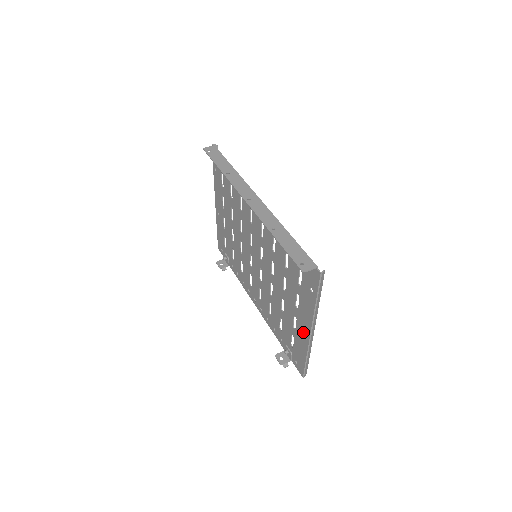
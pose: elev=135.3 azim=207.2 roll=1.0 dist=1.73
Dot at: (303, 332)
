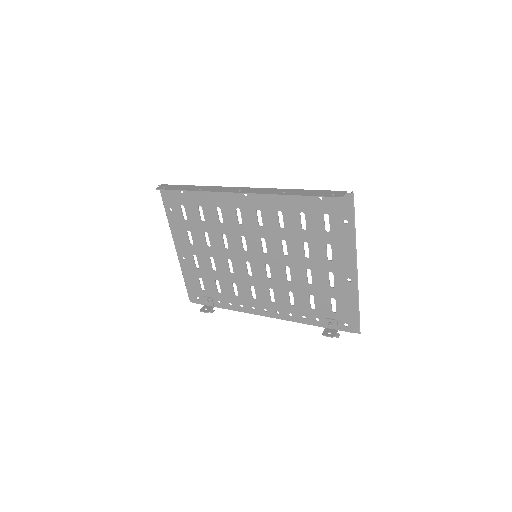
Dot at: (346, 279)
